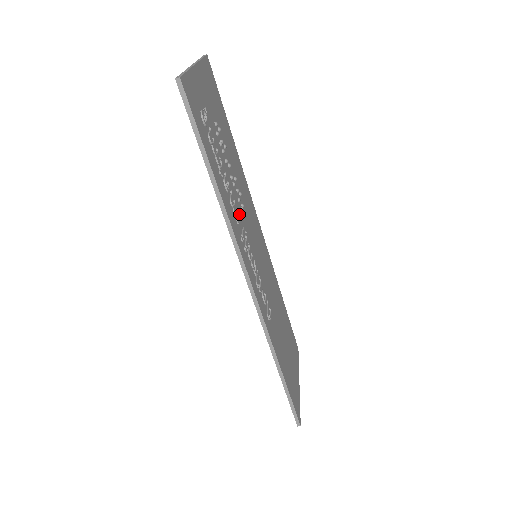
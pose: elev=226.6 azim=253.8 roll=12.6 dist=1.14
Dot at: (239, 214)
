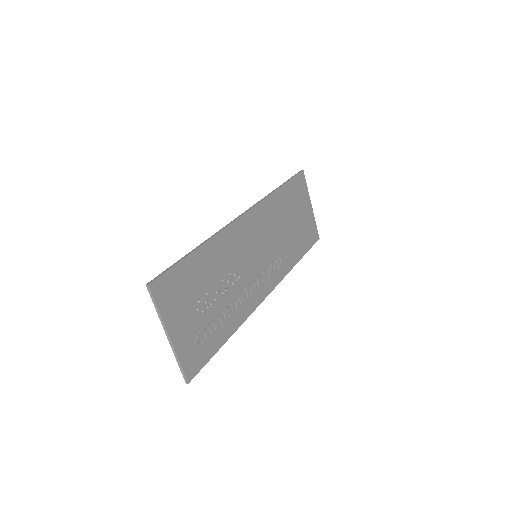
Dot at: (240, 295)
